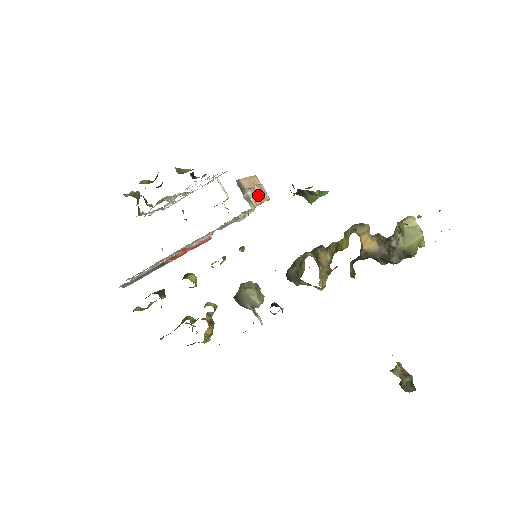
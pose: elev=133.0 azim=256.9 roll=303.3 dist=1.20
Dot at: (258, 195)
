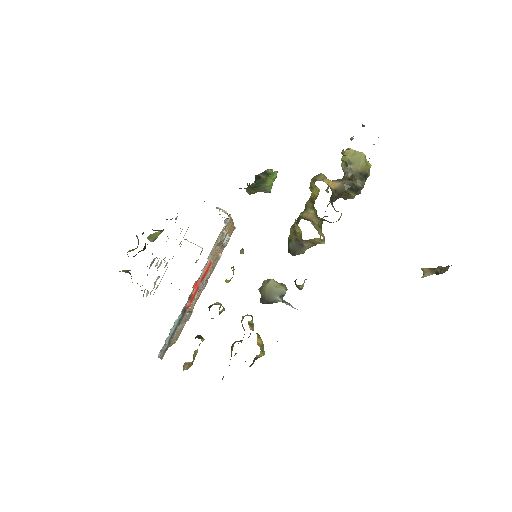
Dot at: occluded
